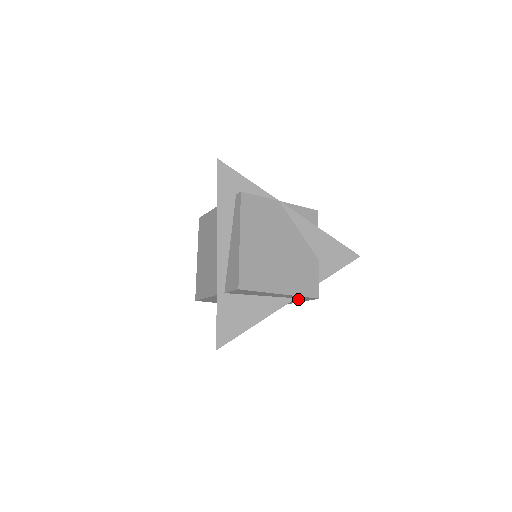
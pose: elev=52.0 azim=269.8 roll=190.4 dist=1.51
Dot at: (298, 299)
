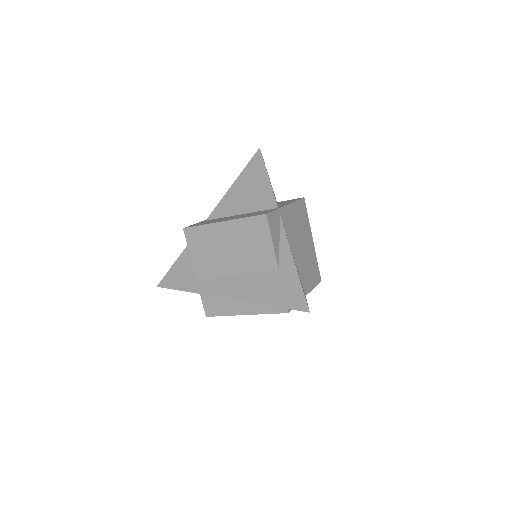
Dot at: occluded
